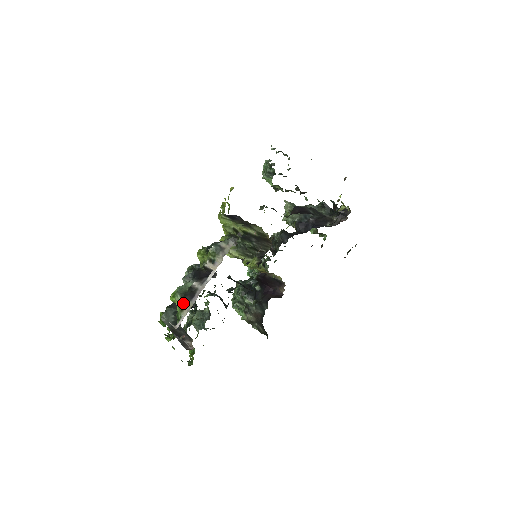
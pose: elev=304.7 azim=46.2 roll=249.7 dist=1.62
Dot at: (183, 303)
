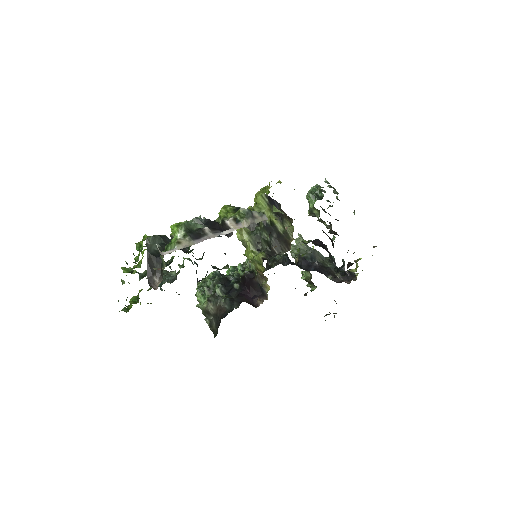
Dot at: (184, 237)
